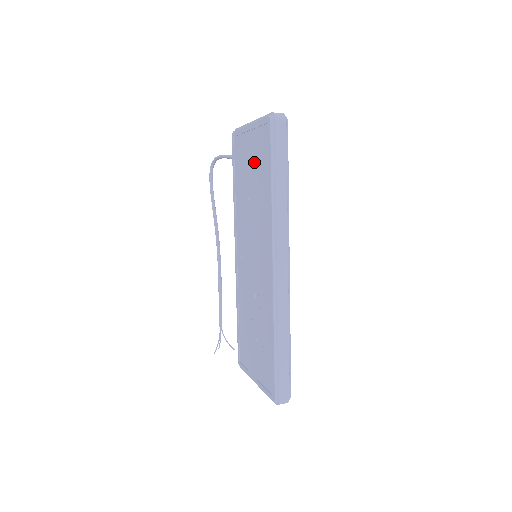
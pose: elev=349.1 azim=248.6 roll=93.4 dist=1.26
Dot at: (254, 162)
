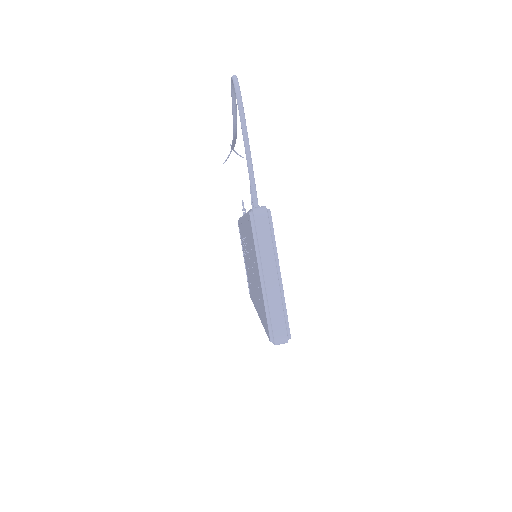
Dot at: (259, 287)
